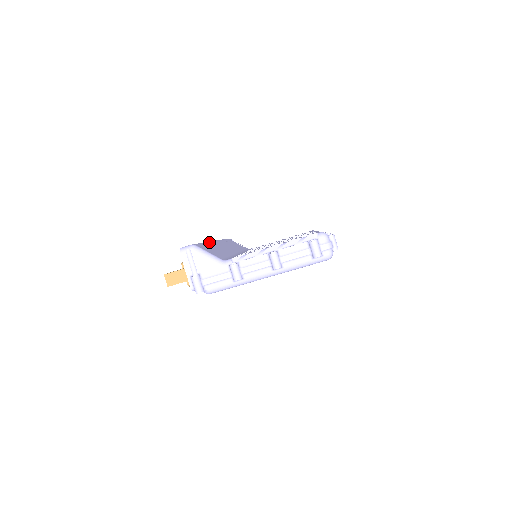
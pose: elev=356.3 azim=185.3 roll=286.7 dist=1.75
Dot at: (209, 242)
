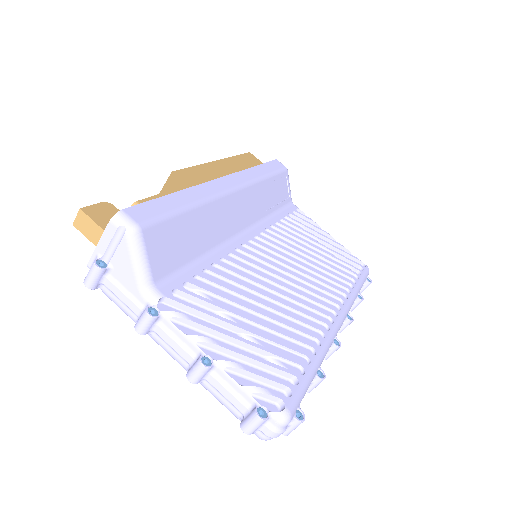
Dot at: (207, 202)
